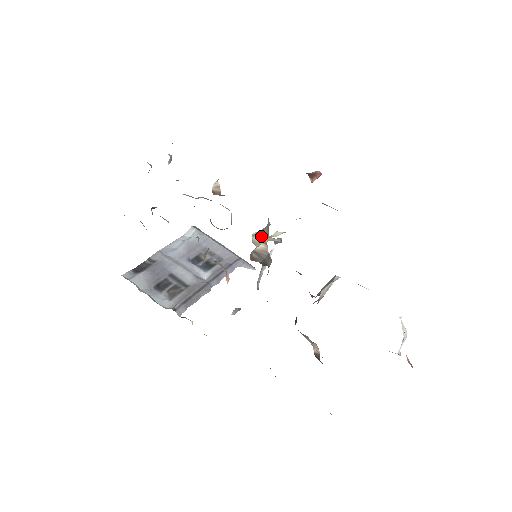
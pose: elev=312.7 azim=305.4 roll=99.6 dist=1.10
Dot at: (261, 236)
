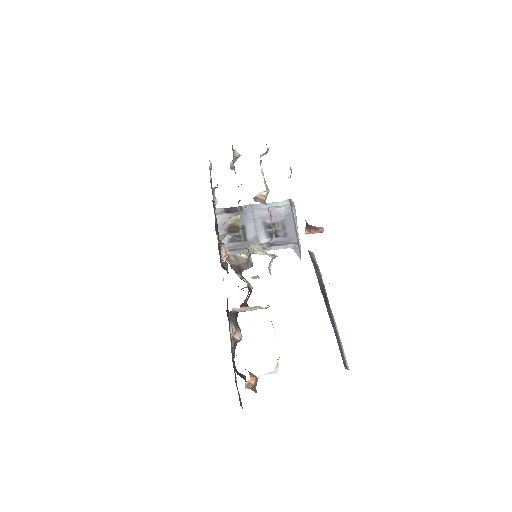
Dot at: (257, 247)
